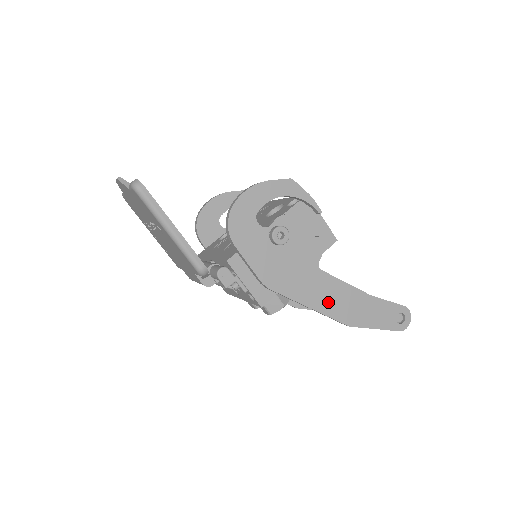
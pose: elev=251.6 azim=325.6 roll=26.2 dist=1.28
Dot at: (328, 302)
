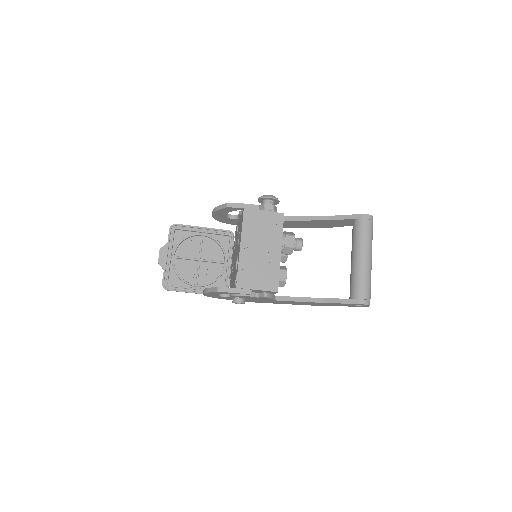
Dot at: occluded
